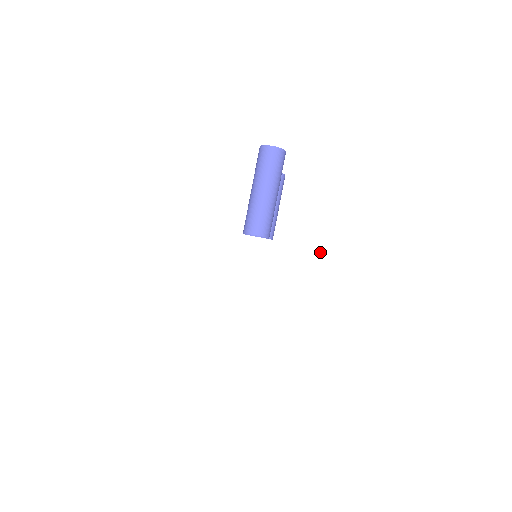
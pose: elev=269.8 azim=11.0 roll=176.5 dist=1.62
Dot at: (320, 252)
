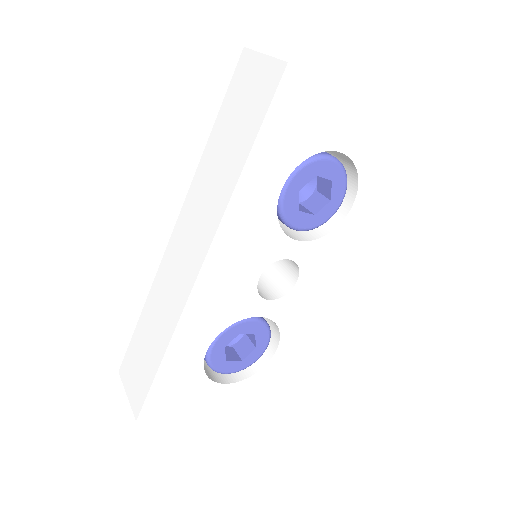
Dot at: occluded
